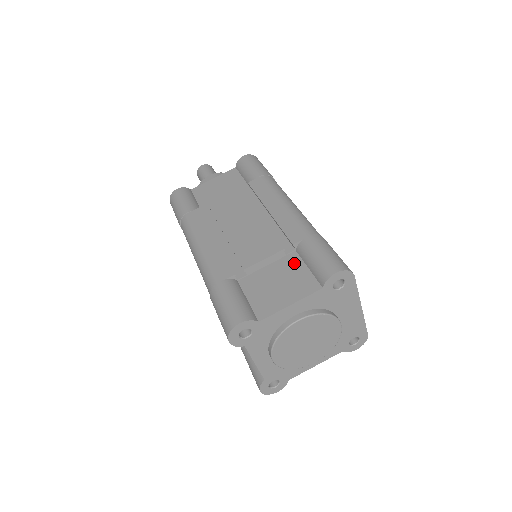
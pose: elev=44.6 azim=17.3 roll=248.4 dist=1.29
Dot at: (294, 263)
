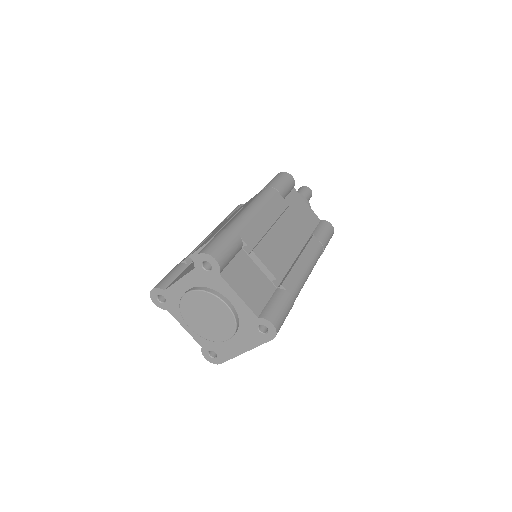
Dot at: (268, 290)
